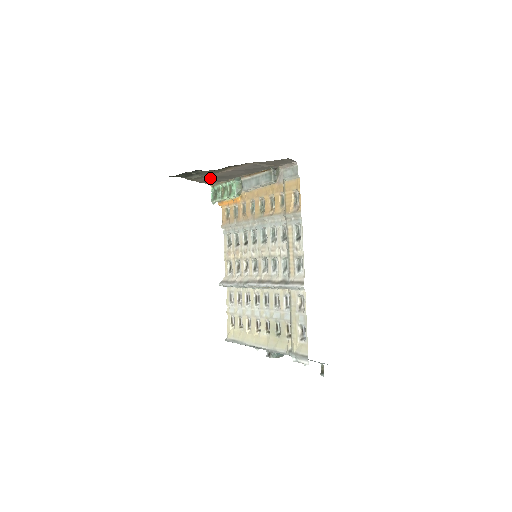
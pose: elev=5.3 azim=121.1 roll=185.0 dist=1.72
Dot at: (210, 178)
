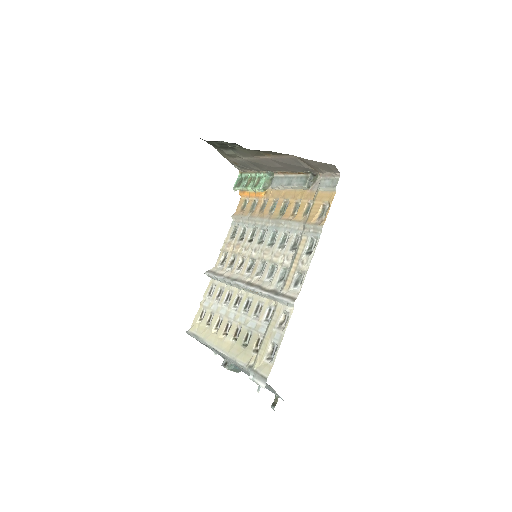
Dot at: (243, 161)
